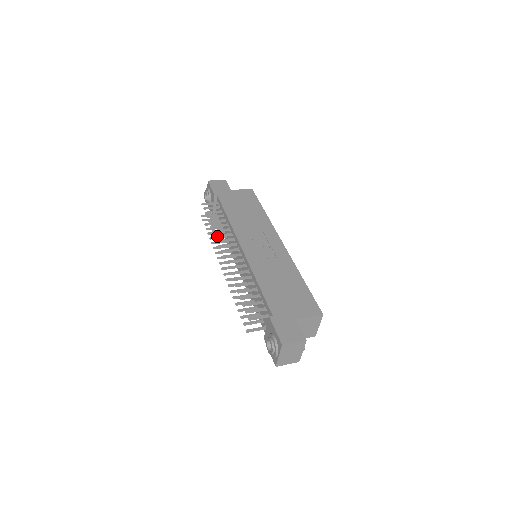
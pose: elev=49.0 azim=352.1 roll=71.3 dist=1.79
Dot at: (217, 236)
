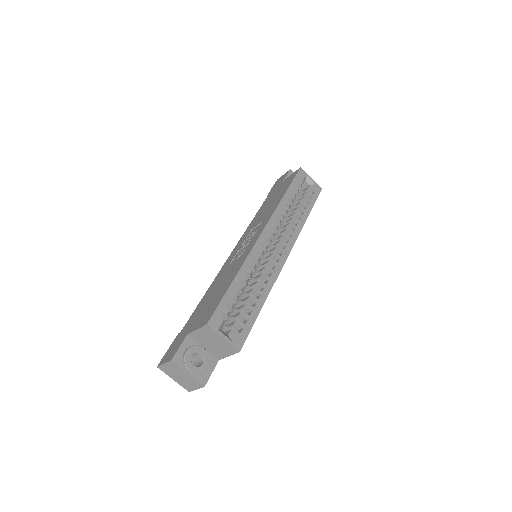
Dot at: occluded
